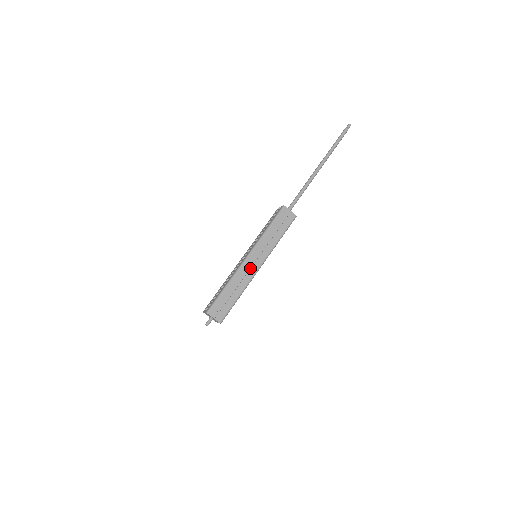
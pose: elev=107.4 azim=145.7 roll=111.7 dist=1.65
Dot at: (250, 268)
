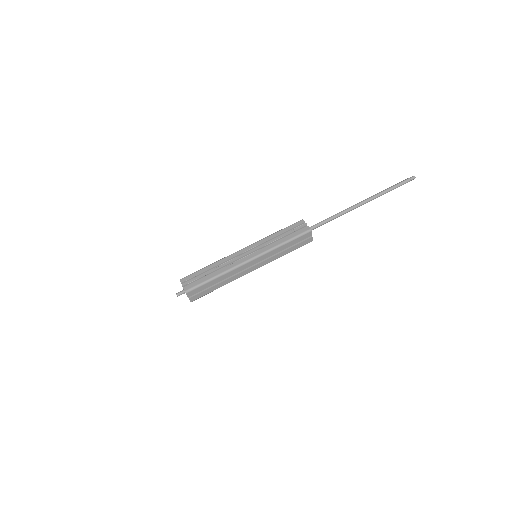
Dot at: (246, 269)
